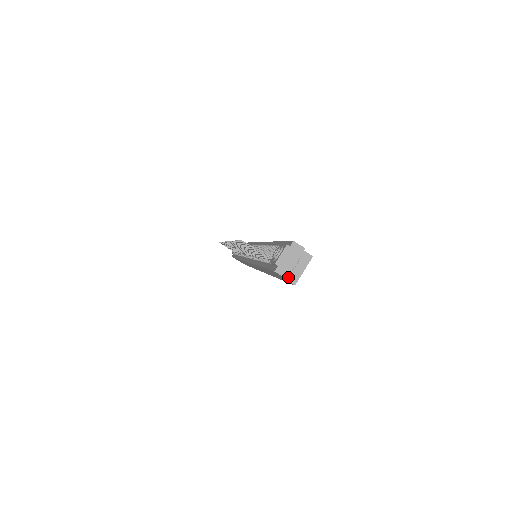
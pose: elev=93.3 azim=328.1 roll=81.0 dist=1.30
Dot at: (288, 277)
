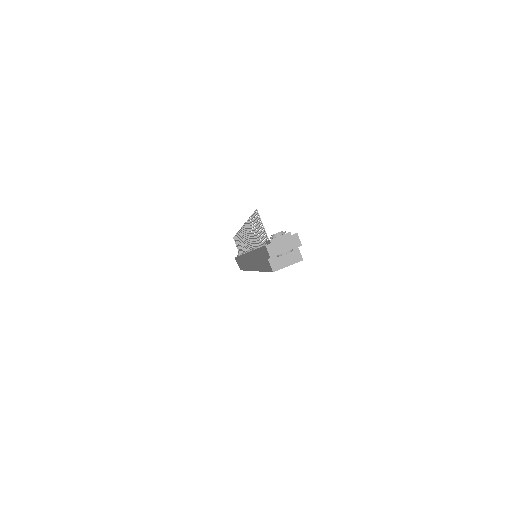
Dot at: (272, 262)
